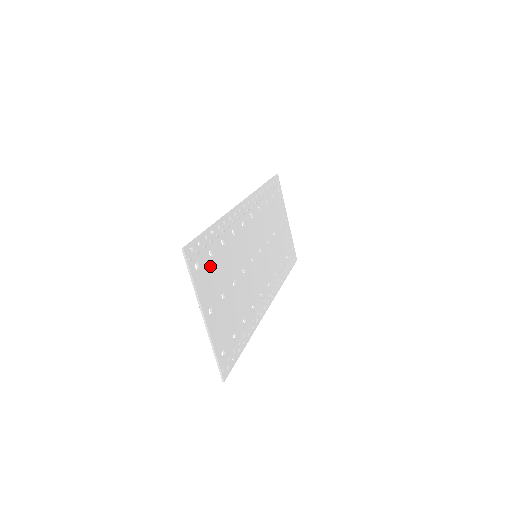
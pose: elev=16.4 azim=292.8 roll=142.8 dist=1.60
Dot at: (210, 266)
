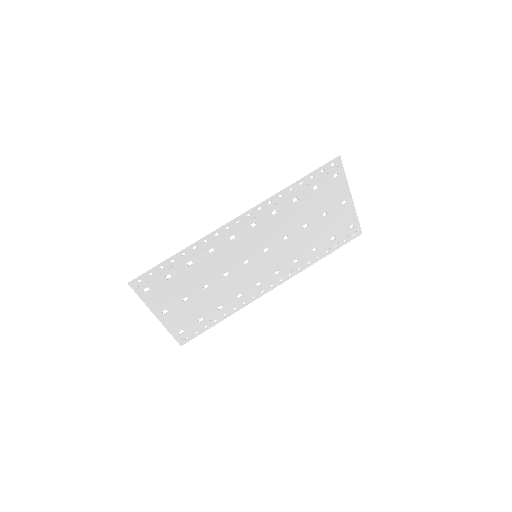
Dot at: (167, 285)
